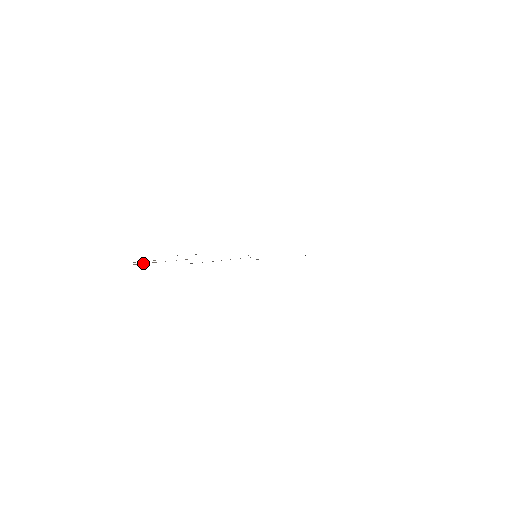
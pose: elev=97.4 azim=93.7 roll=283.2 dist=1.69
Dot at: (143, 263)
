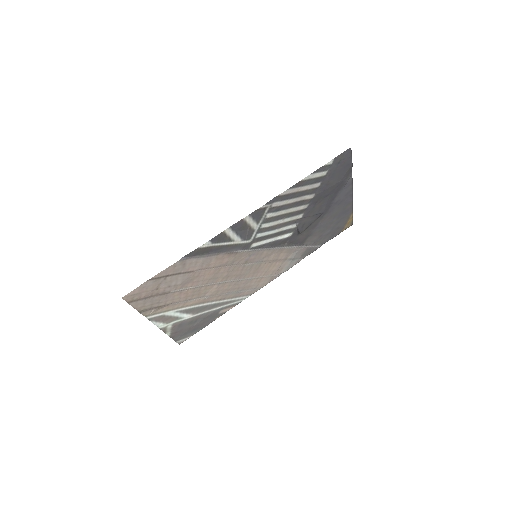
Dot at: (144, 297)
